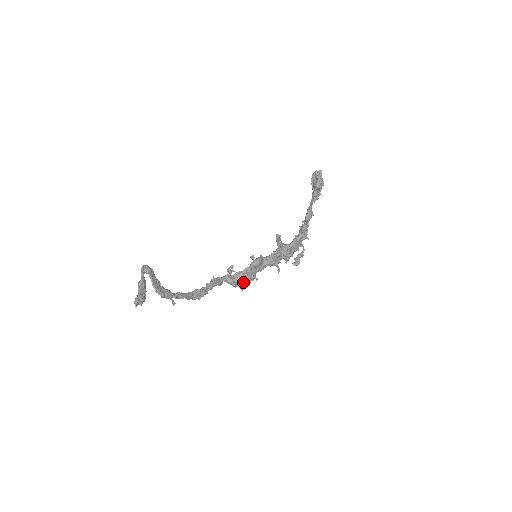
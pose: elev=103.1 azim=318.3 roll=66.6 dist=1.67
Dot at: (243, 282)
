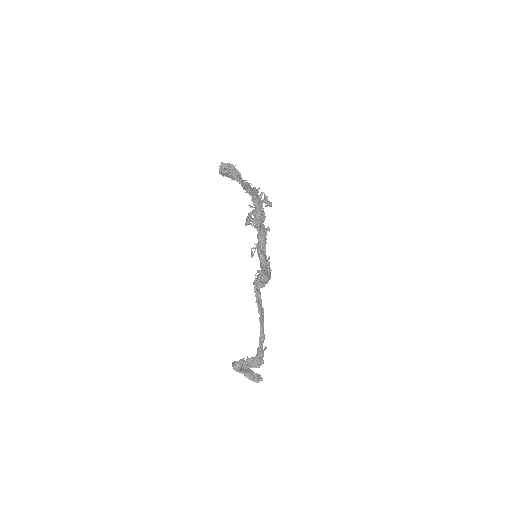
Dot at: (269, 275)
